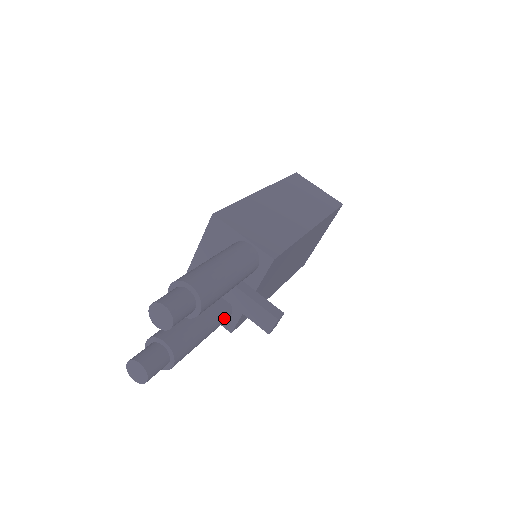
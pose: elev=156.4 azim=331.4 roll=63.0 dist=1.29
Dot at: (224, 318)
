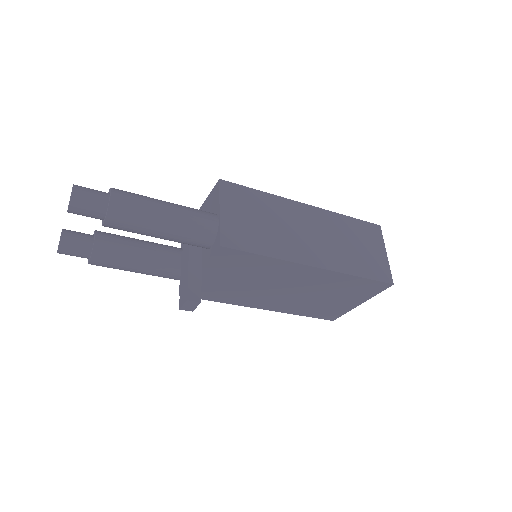
Dot at: (174, 274)
